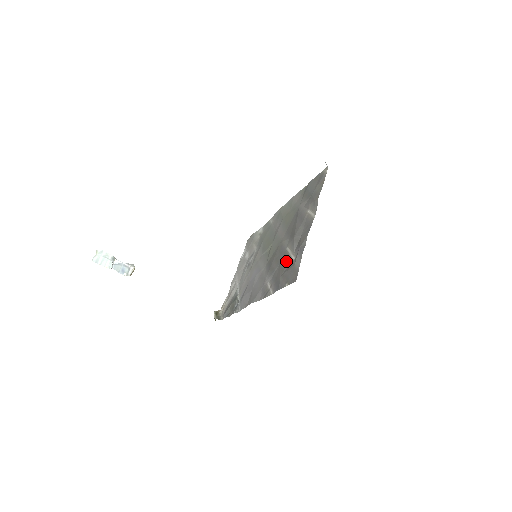
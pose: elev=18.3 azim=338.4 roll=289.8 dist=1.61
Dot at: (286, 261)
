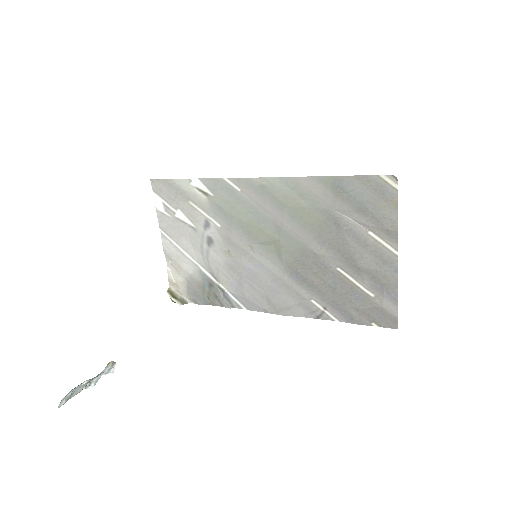
Dot at: (352, 291)
